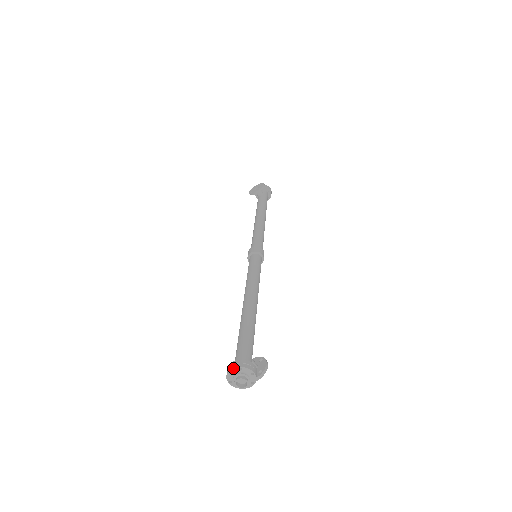
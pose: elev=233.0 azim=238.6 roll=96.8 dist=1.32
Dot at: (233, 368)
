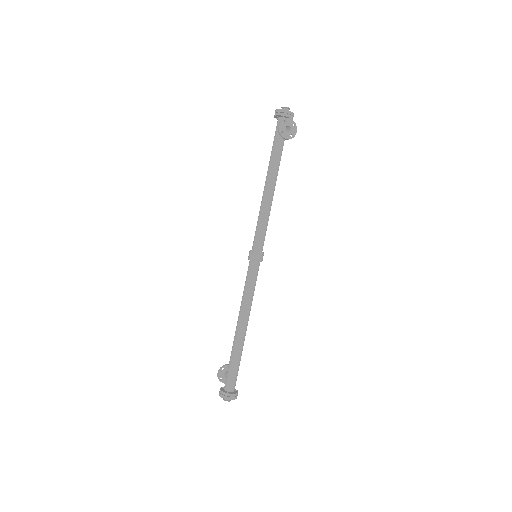
Dot at: occluded
